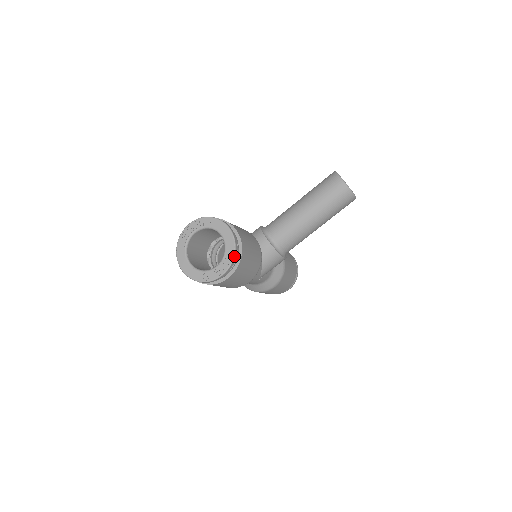
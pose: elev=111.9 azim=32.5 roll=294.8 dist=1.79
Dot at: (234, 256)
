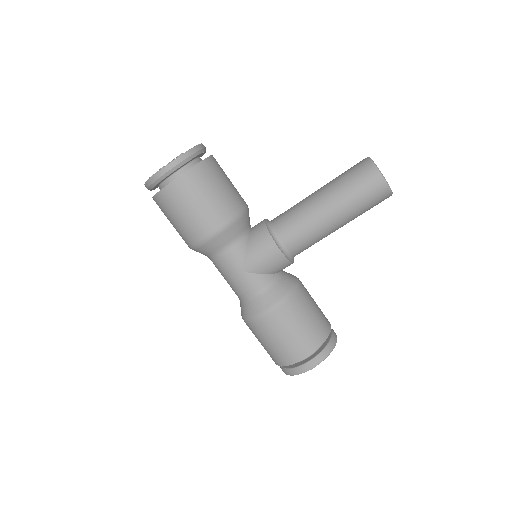
Dot at: (185, 153)
